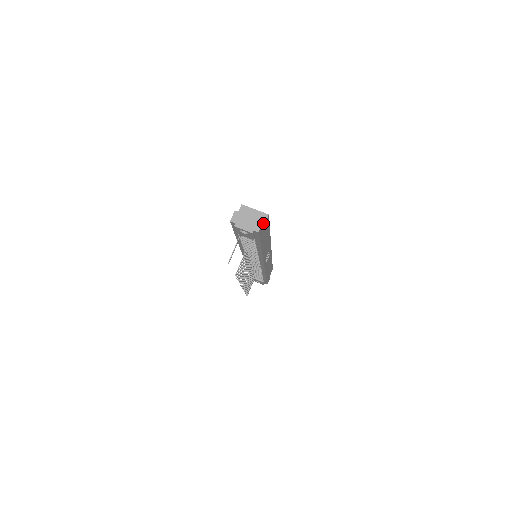
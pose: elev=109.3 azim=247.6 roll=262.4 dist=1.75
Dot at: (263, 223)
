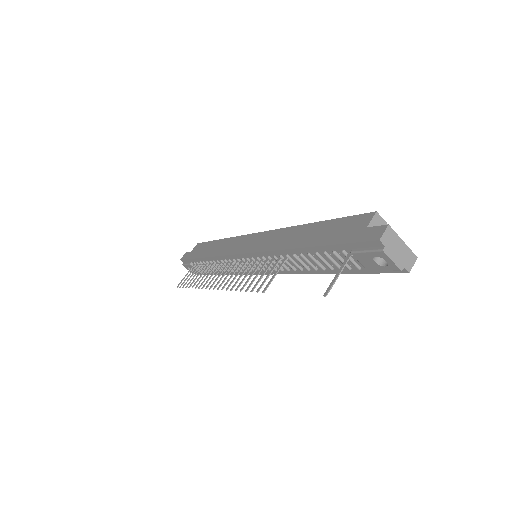
Dot at: occluded
